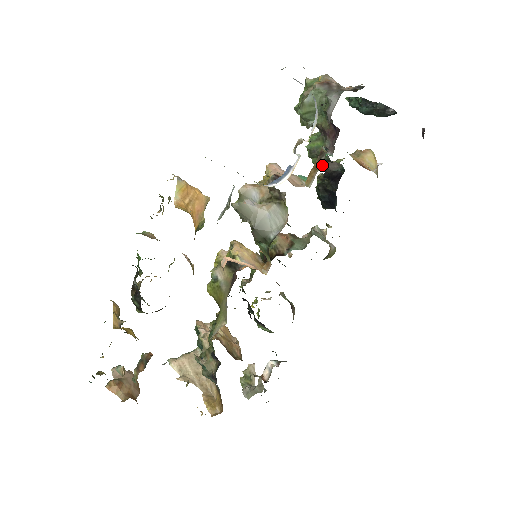
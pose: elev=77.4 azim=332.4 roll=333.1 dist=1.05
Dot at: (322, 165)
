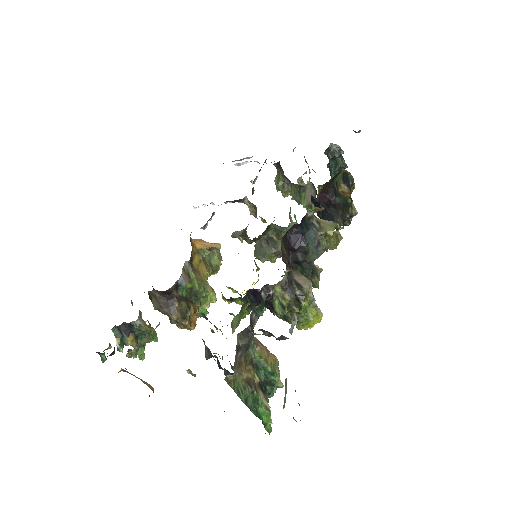
Dot at: (309, 201)
